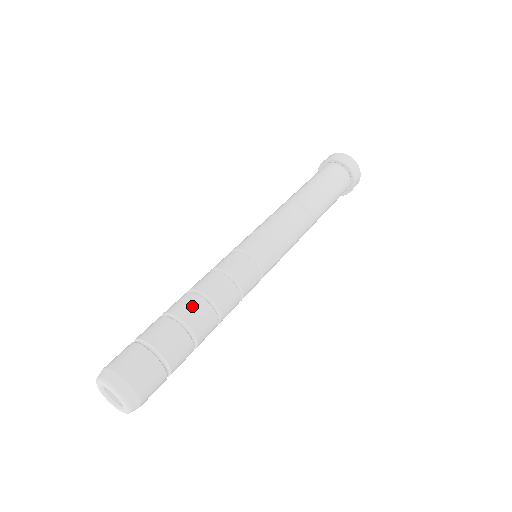
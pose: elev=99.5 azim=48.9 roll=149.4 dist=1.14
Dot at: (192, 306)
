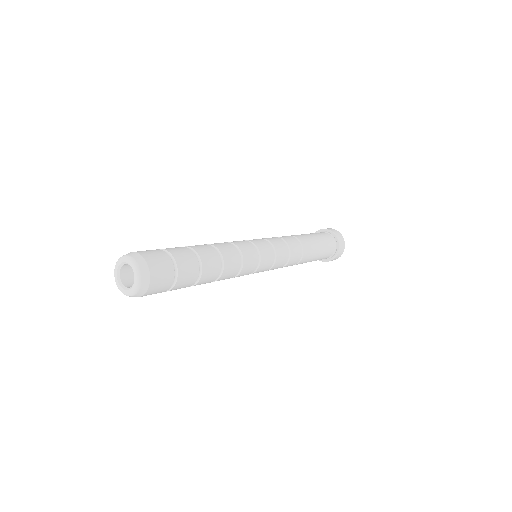
Dot at: (200, 245)
